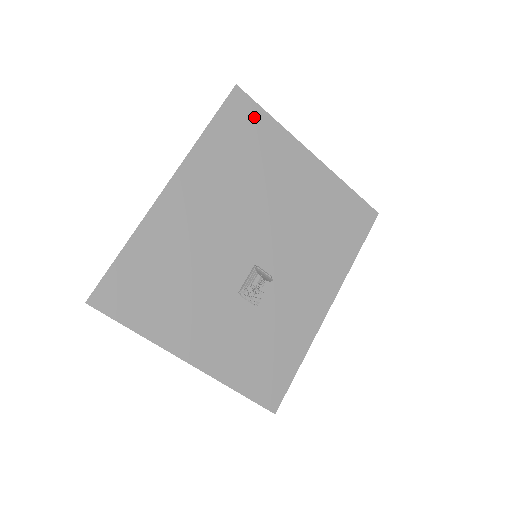
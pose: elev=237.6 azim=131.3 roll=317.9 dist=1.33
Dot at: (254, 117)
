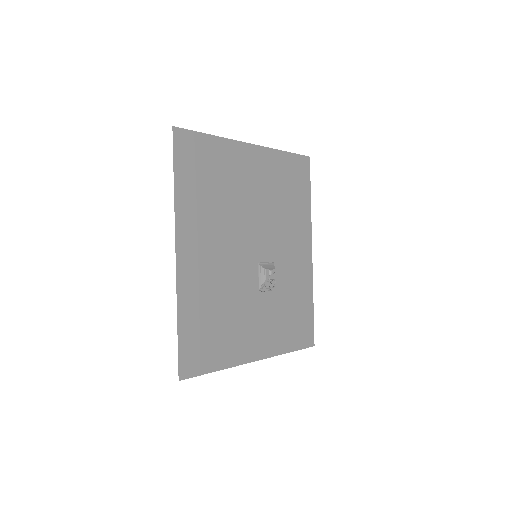
Dot at: (199, 146)
